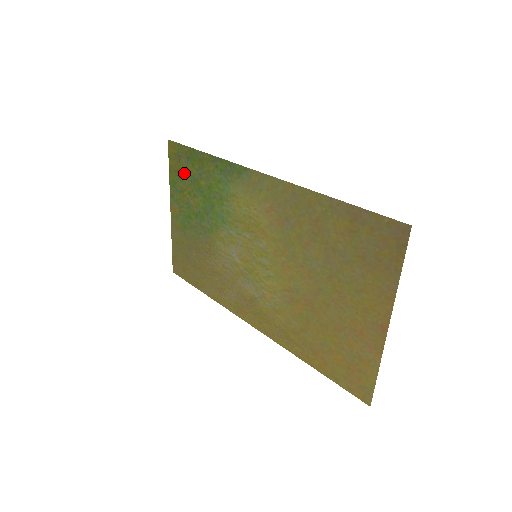
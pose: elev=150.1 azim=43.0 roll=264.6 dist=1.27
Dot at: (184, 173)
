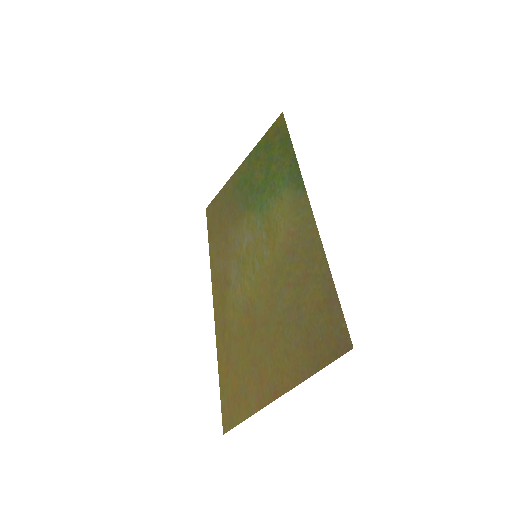
Dot at: (270, 147)
